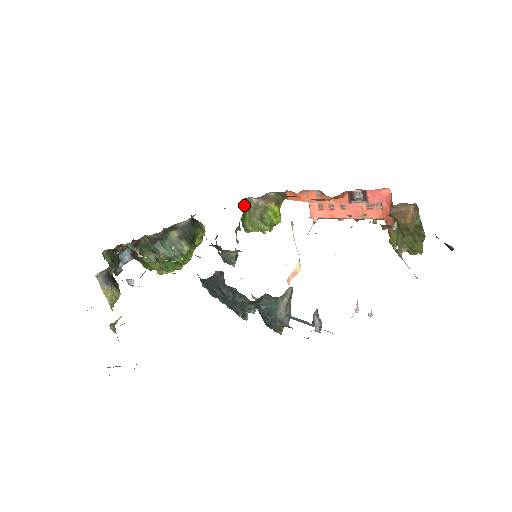
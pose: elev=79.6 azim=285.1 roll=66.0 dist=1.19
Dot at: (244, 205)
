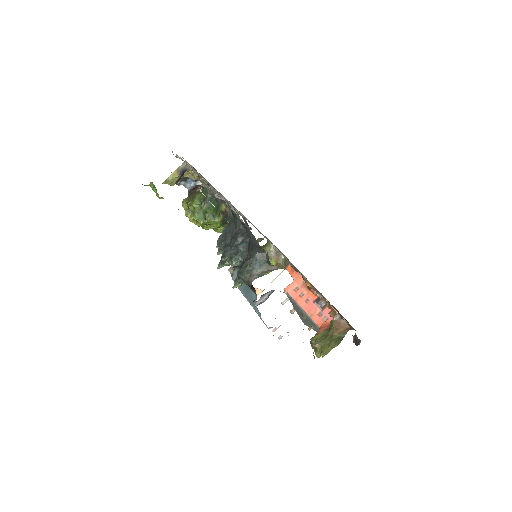
Dot at: (263, 245)
